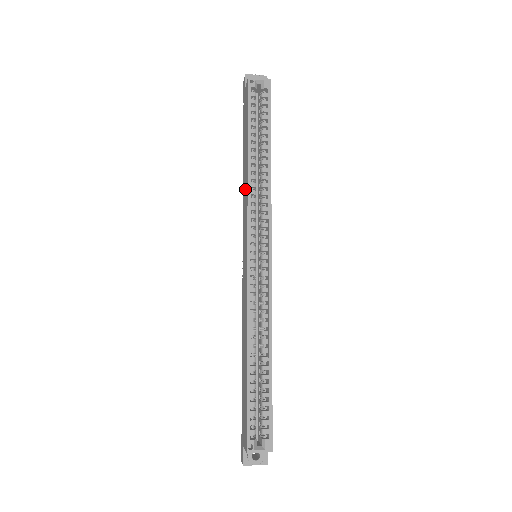
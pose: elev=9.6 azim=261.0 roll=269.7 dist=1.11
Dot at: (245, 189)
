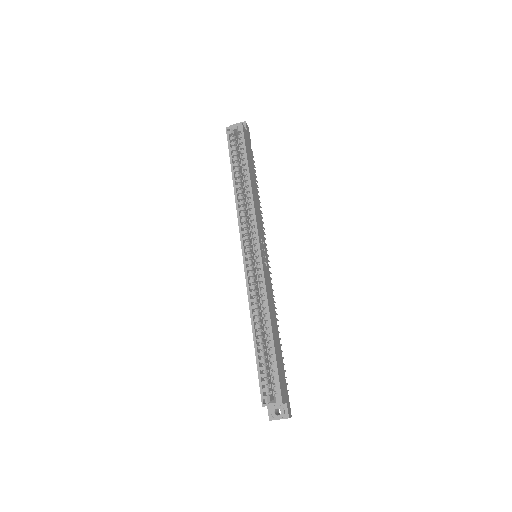
Dot at: occluded
